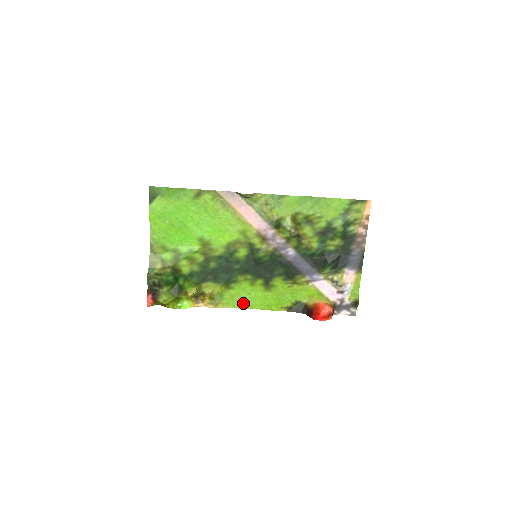
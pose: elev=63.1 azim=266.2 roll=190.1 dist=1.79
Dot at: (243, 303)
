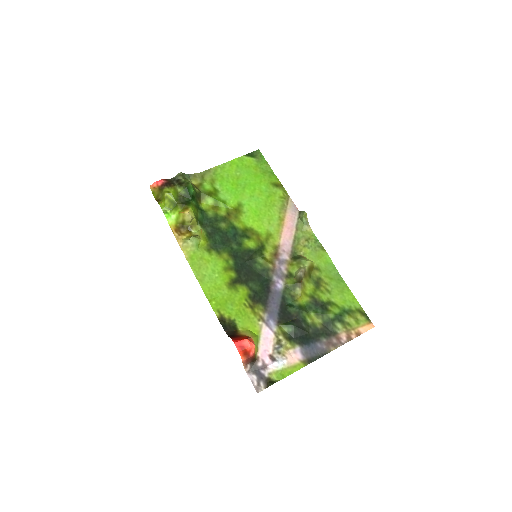
Dot at: (201, 271)
